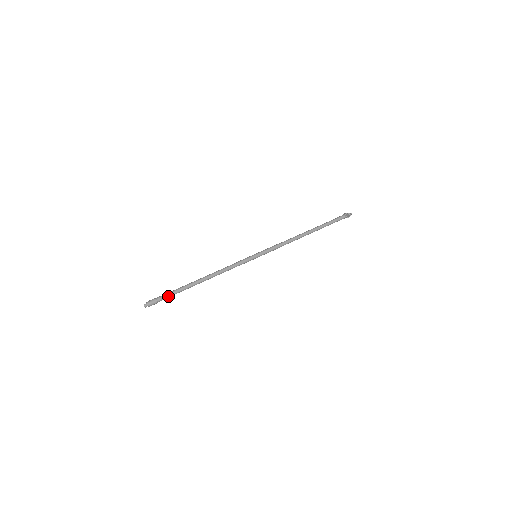
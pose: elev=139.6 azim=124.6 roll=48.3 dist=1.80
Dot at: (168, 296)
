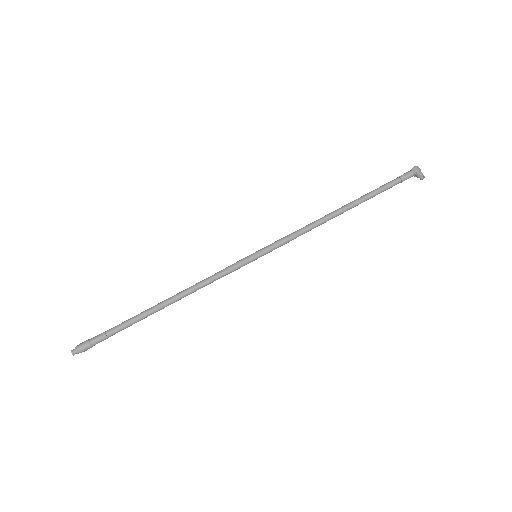
Dot at: (110, 336)
